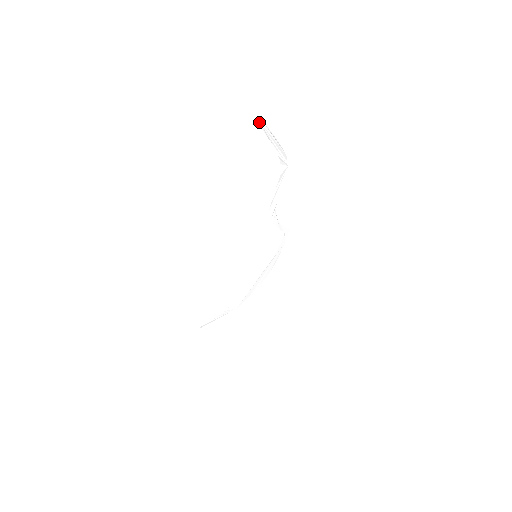
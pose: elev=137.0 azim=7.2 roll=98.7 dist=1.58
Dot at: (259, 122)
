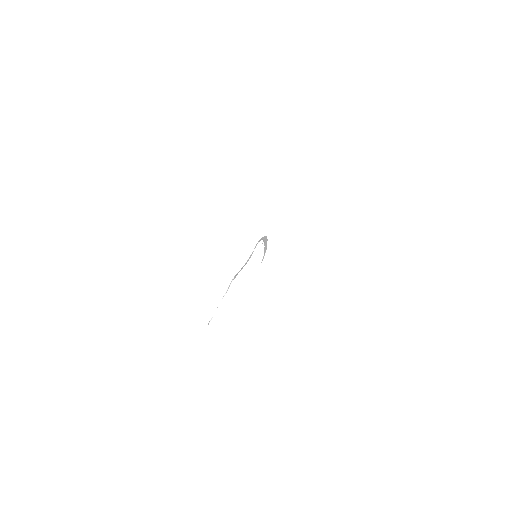
Dot at: occluded
